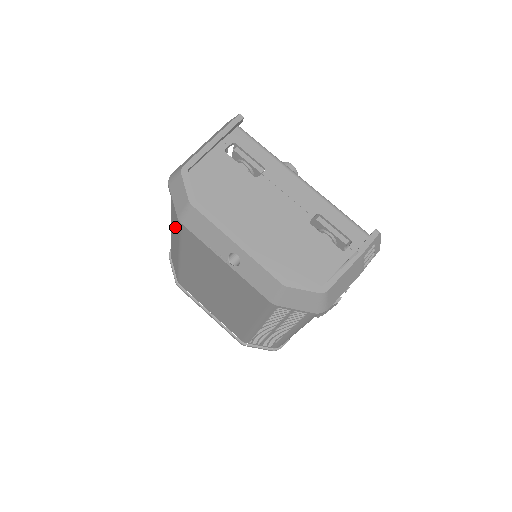
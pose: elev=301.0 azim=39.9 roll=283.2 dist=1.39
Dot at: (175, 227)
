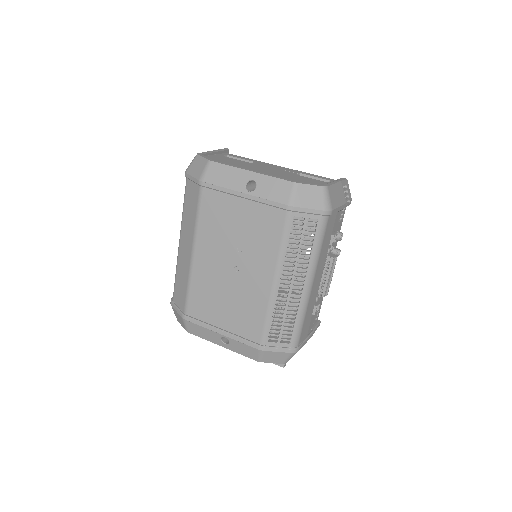
Dot at: (189, 218)
